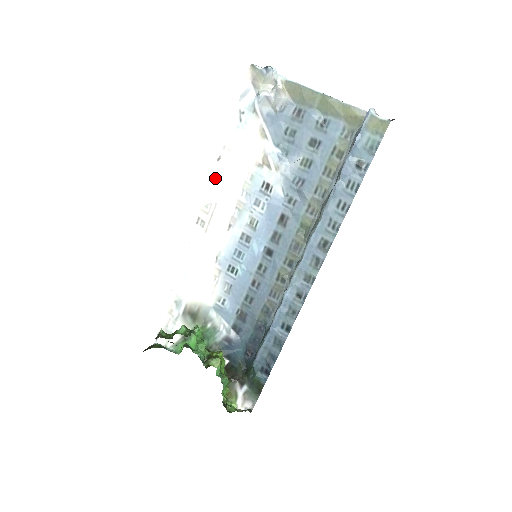
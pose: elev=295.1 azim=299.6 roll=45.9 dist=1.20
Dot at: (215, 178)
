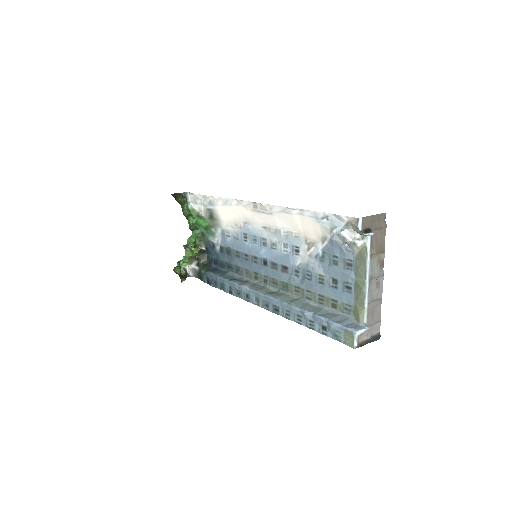
Dot at: (281, 209)
